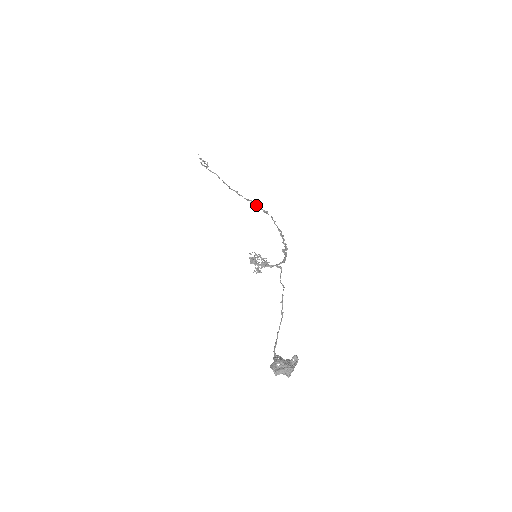
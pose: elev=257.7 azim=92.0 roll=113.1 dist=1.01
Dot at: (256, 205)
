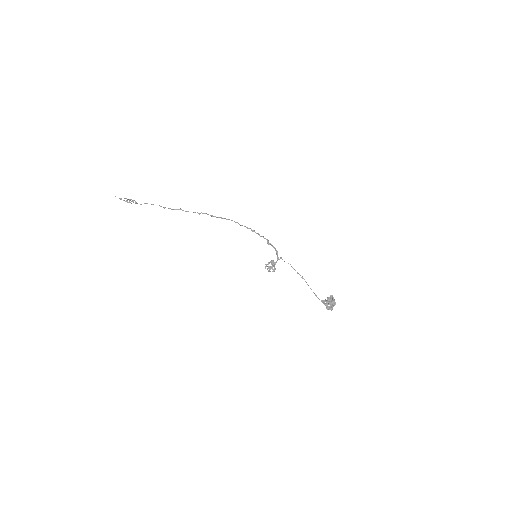
Dot at: (211, 216)
